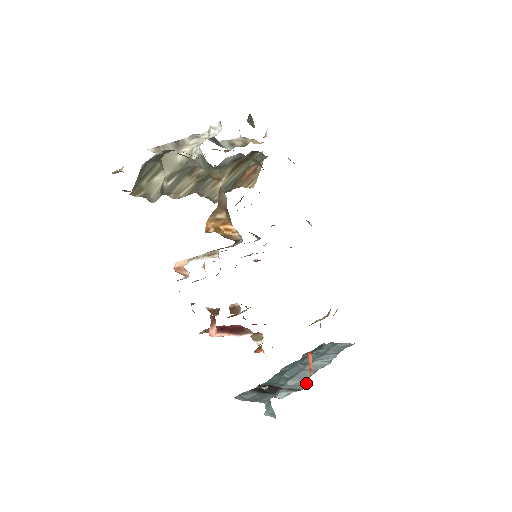
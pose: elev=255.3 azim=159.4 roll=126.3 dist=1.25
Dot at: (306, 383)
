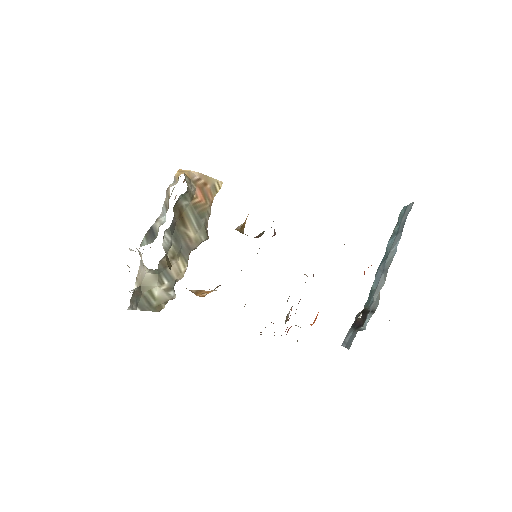
Dot at: (379, 298)
